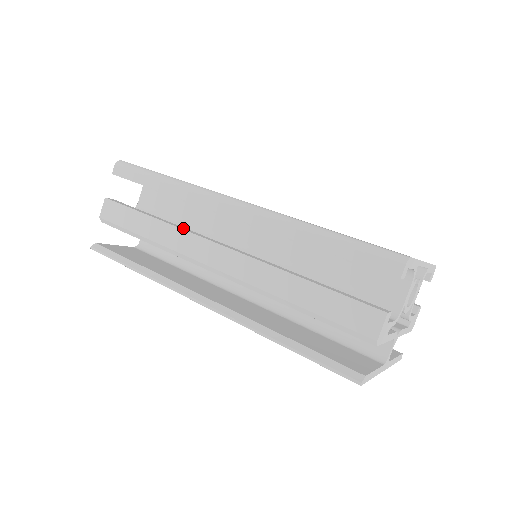
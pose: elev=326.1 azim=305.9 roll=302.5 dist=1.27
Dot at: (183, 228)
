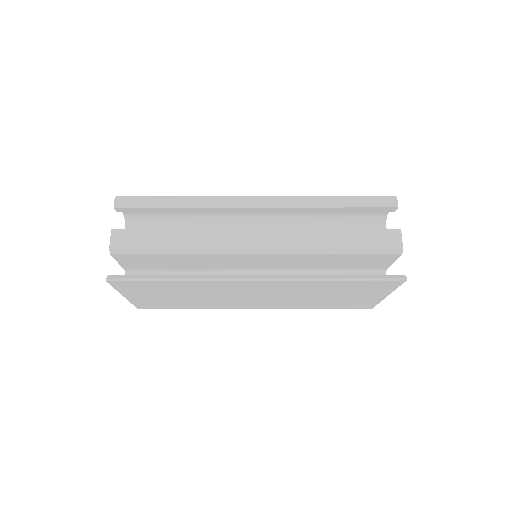
Dot at: (212, 231)
